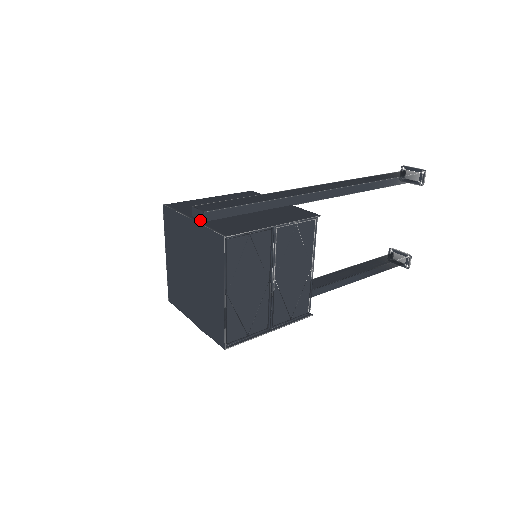
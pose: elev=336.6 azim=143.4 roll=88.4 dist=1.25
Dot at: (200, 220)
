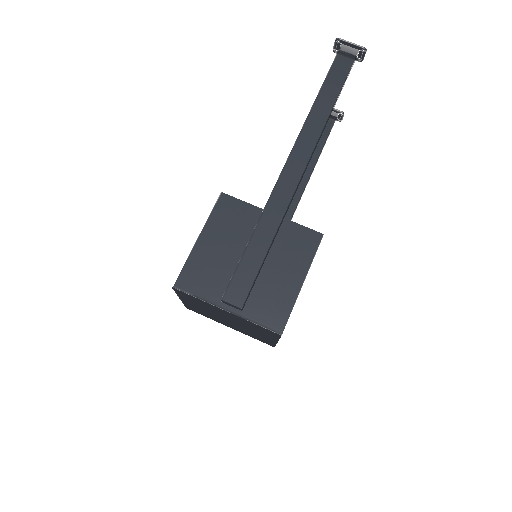
Dot at: (236, 309)
